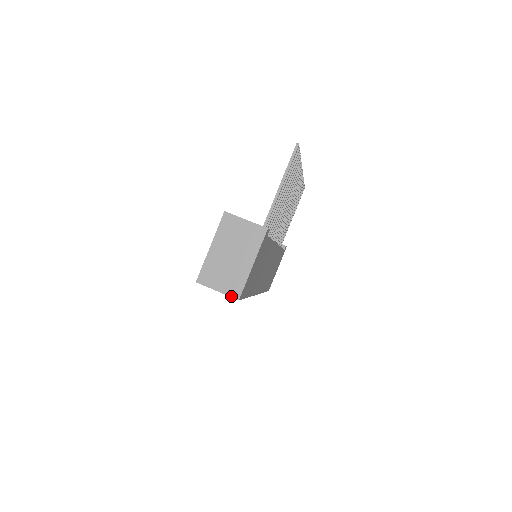
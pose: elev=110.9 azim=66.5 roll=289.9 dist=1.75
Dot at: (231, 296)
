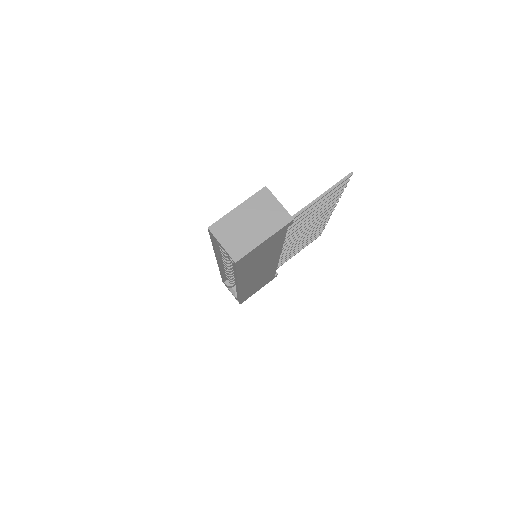
Dot at: (231, 256)
